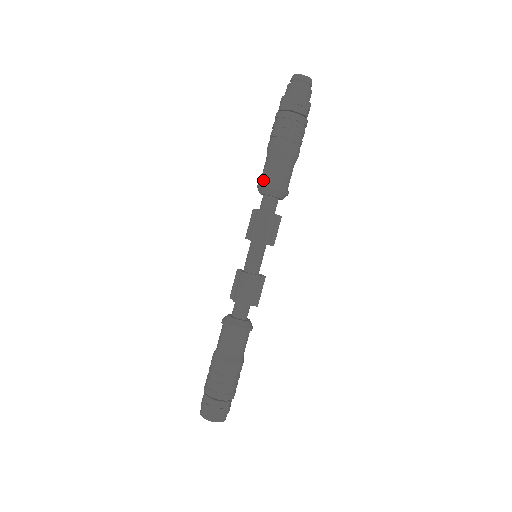
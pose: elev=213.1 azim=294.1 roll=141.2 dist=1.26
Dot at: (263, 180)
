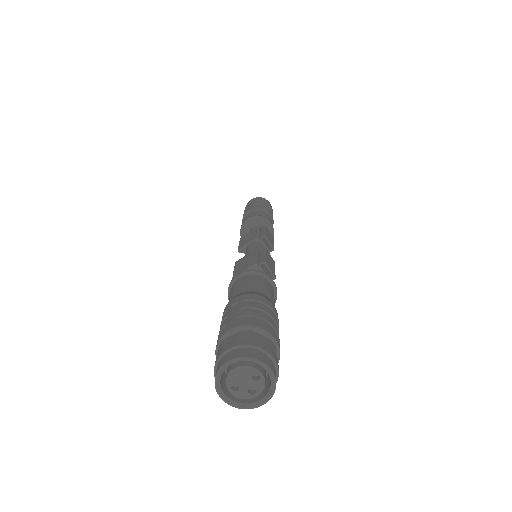
Dot at: occluded
